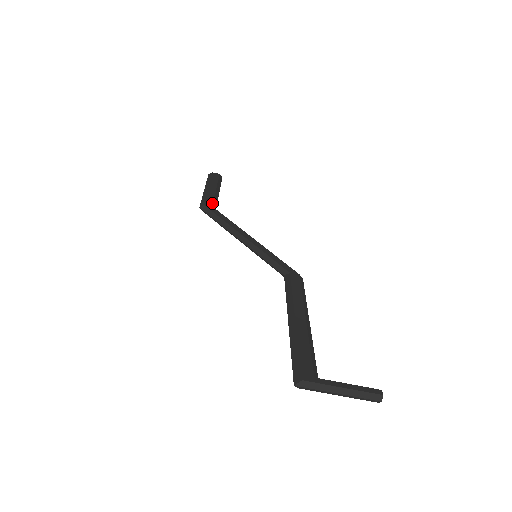
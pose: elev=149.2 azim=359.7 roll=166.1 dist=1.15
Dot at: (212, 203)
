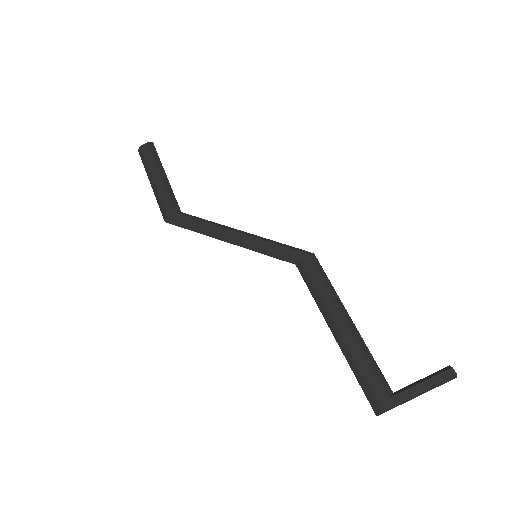
Dot at: (172, 207)
